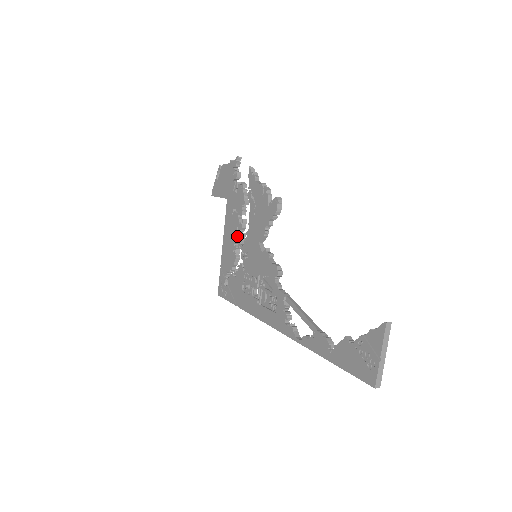
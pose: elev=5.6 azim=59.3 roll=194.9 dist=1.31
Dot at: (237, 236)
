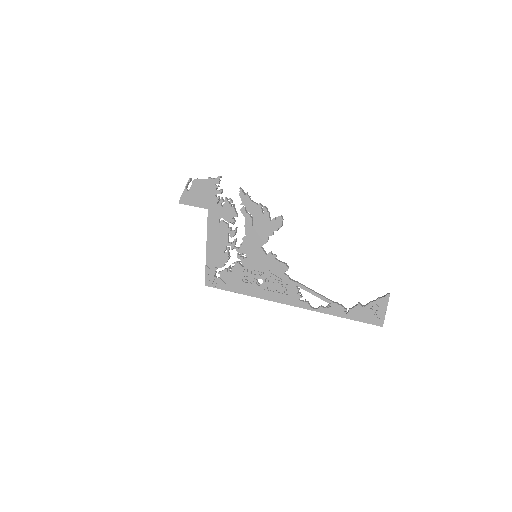
Dot at: (228, 240)
